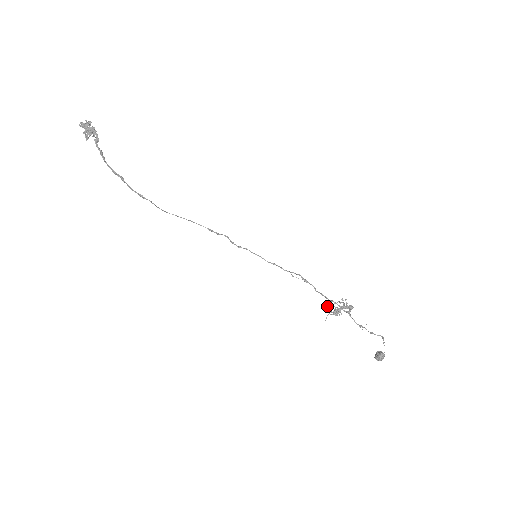
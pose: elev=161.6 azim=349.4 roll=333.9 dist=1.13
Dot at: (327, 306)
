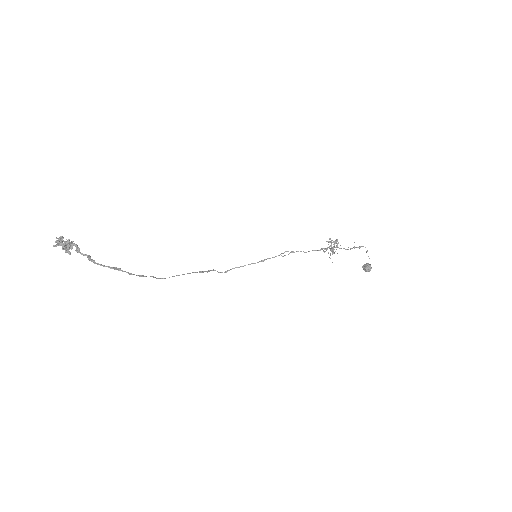
Dot at: occluded
